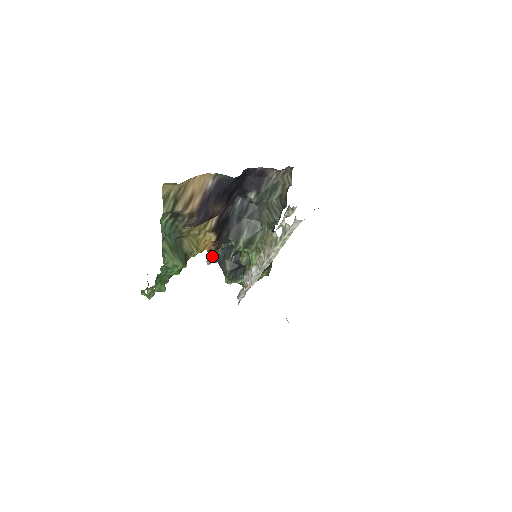
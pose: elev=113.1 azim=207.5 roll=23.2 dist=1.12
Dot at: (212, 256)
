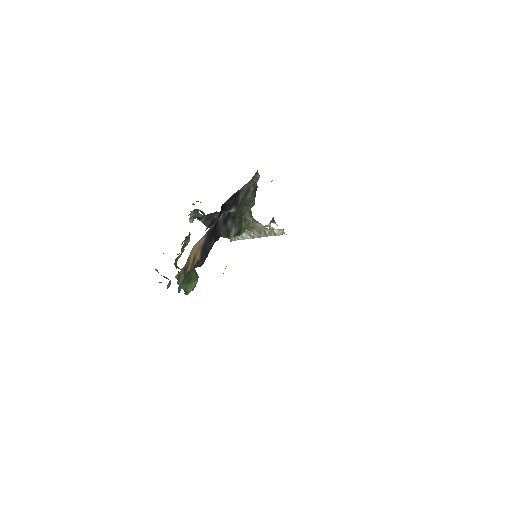
Dot at: (192, 216)
